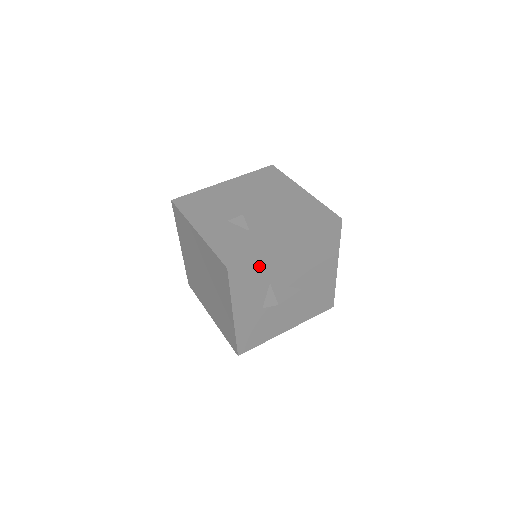
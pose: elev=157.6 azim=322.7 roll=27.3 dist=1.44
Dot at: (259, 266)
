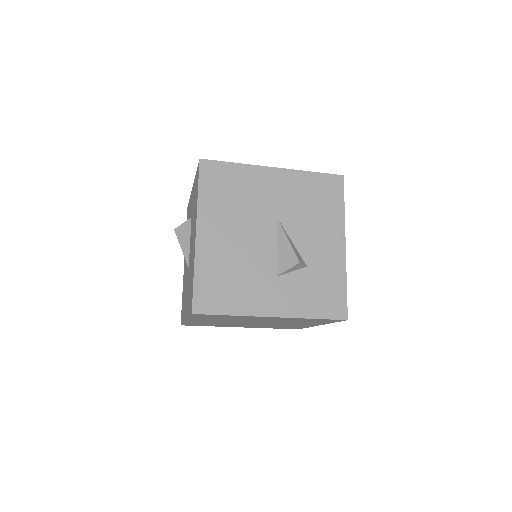
Dot at: occluded
